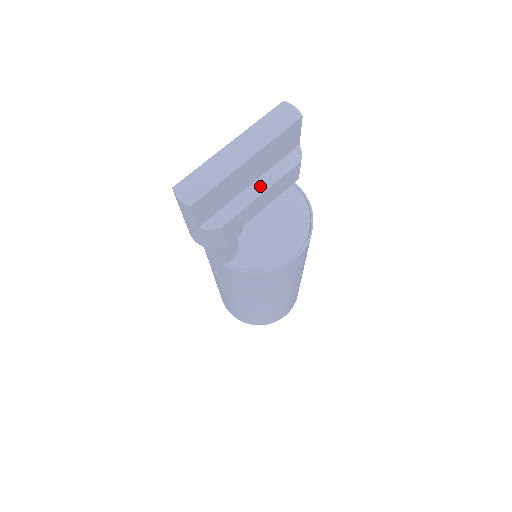
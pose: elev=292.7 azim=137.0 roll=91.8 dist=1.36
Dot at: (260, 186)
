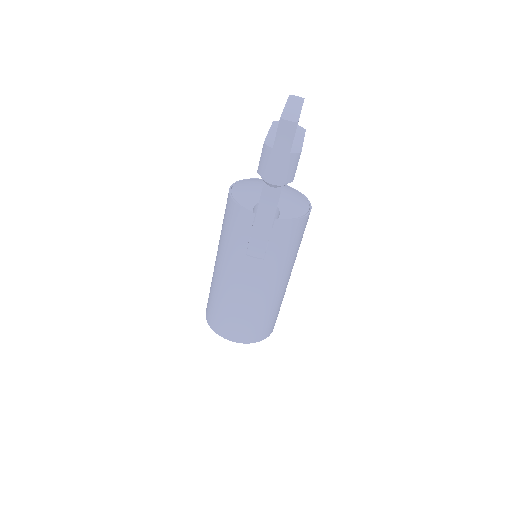
Dot at: (299, 138)
